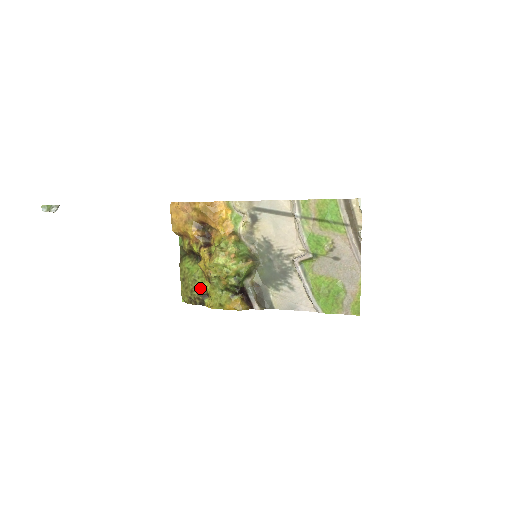
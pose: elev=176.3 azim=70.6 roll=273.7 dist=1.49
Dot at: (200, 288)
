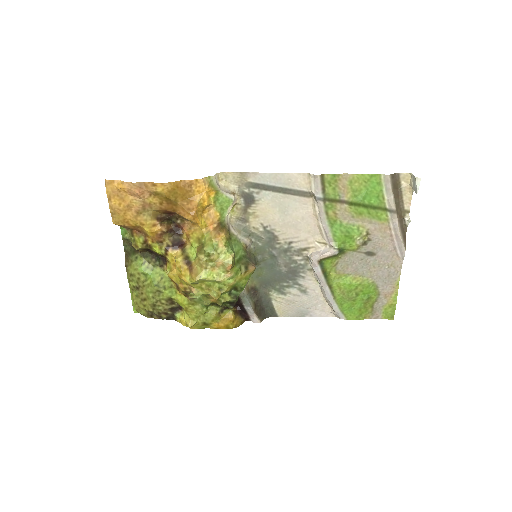
Dot at: (168, 301)
